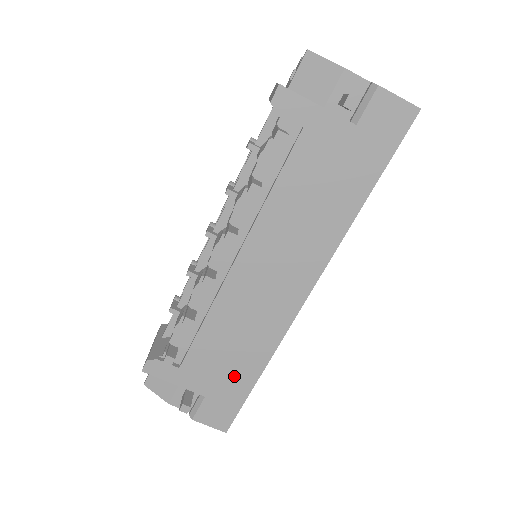
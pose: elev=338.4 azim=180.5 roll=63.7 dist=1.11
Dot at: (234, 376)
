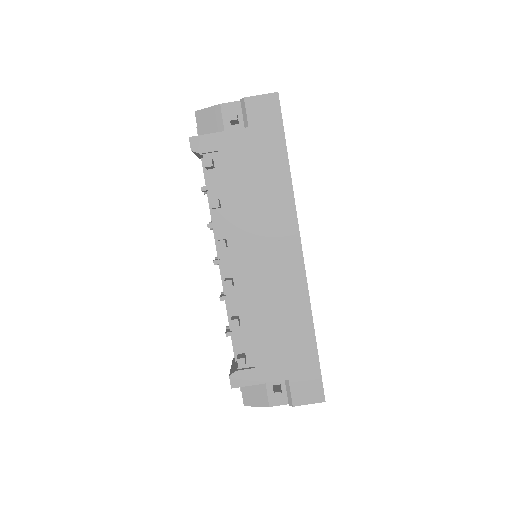
Dot at: (297, 348)
